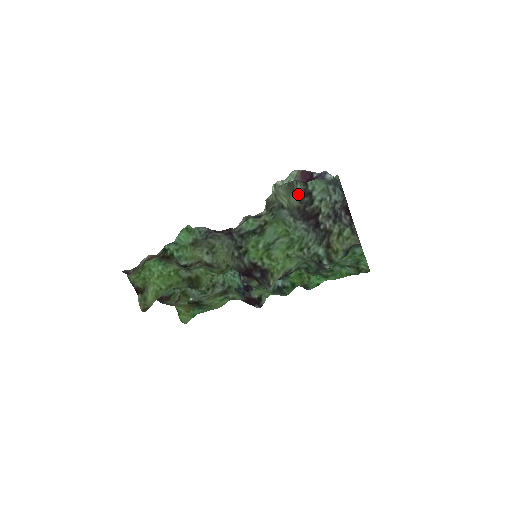
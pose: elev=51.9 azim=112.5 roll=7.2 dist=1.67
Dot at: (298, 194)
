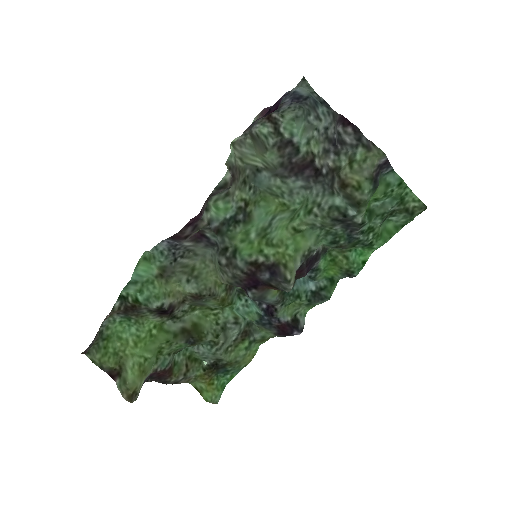
Dot at: (274, 149)
